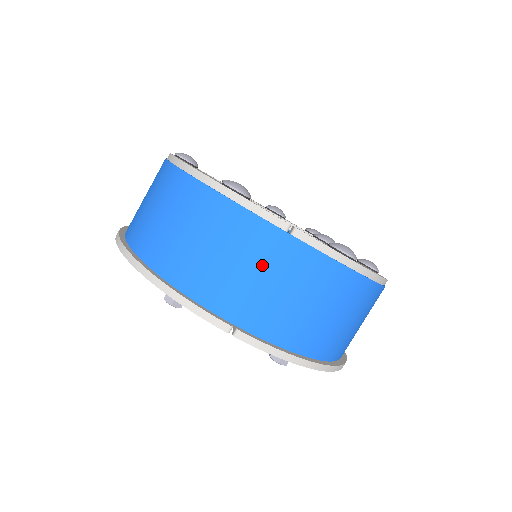
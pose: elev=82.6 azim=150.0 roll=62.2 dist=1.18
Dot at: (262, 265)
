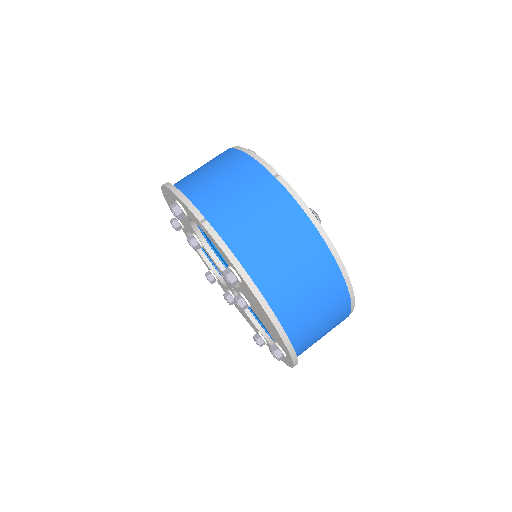
Dot at: (246, 189)
